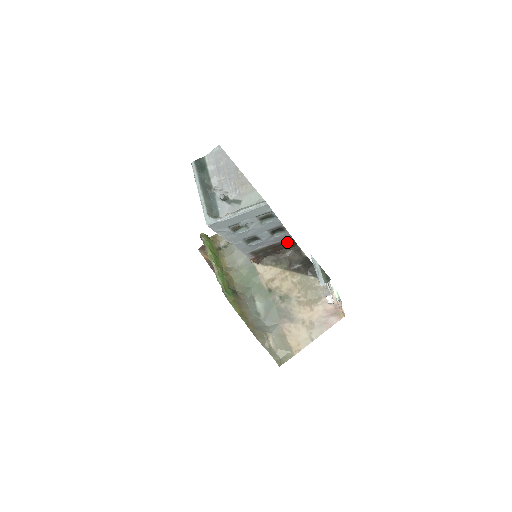
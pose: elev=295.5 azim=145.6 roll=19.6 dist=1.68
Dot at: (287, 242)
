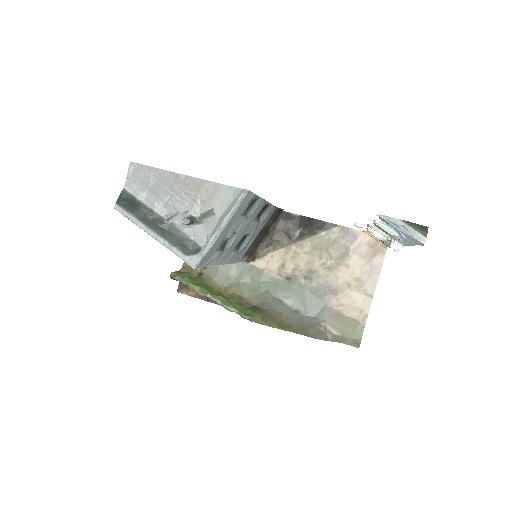
Dot at: (273, 216)
